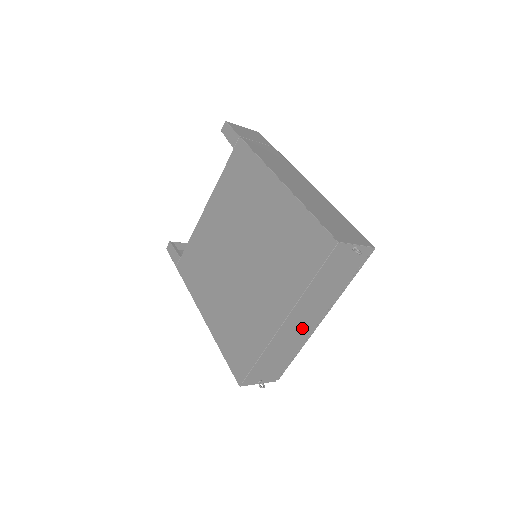
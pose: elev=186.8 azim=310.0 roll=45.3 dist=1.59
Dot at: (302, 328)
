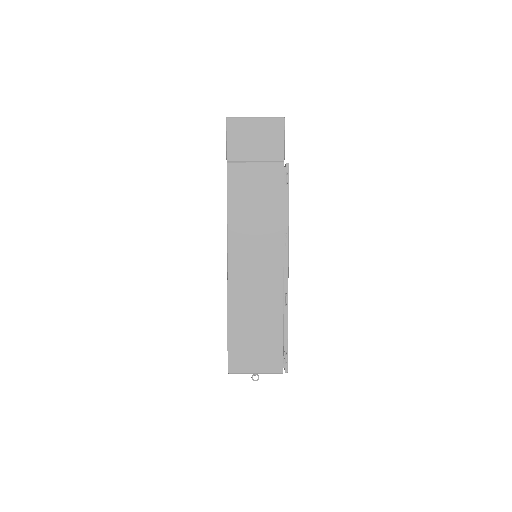
Dot at: occluded
